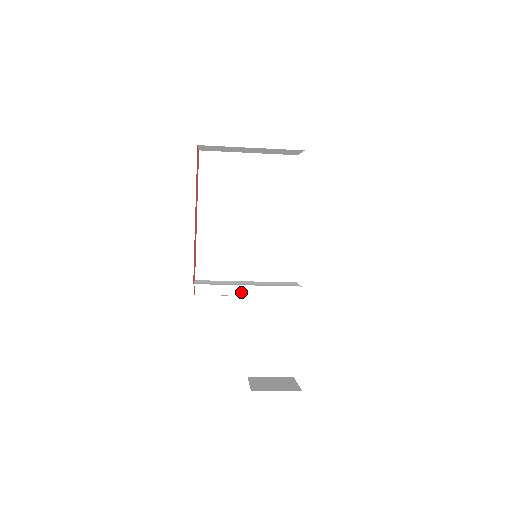
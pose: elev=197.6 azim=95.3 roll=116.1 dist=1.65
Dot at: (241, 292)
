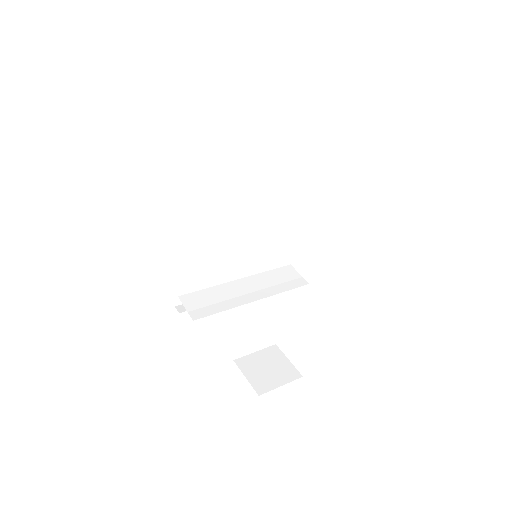
Dot at: occluded
